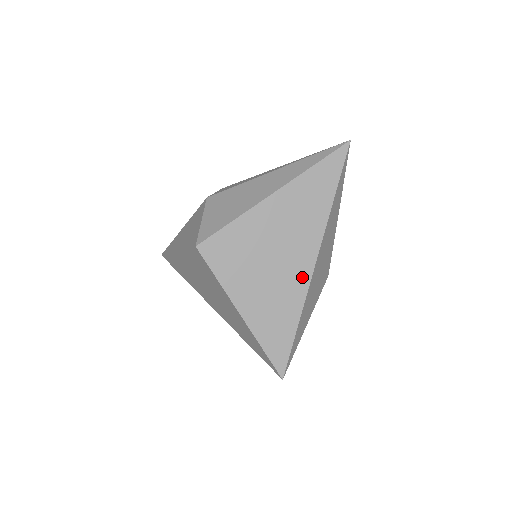
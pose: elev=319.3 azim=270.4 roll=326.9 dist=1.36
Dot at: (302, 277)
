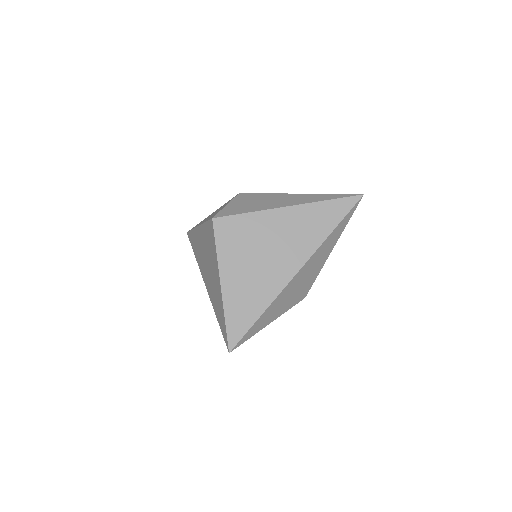
Dot at: (281, 279)
